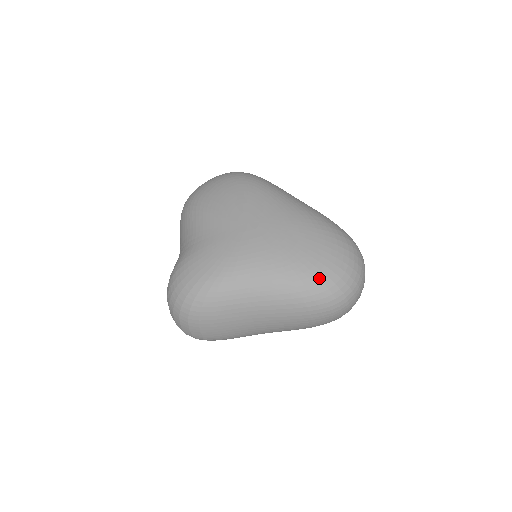
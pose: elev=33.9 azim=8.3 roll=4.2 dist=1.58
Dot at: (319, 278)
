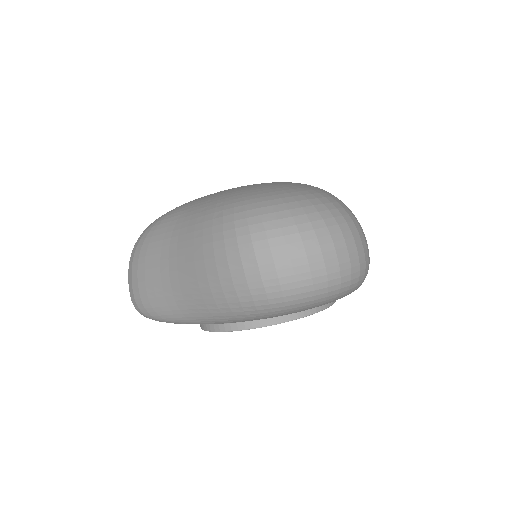
Dot at: (244, 200)
